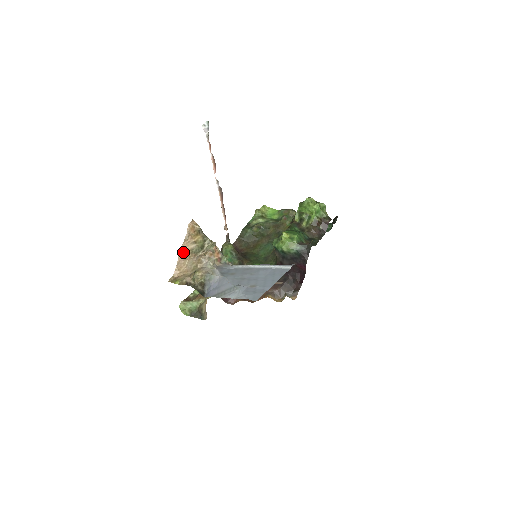
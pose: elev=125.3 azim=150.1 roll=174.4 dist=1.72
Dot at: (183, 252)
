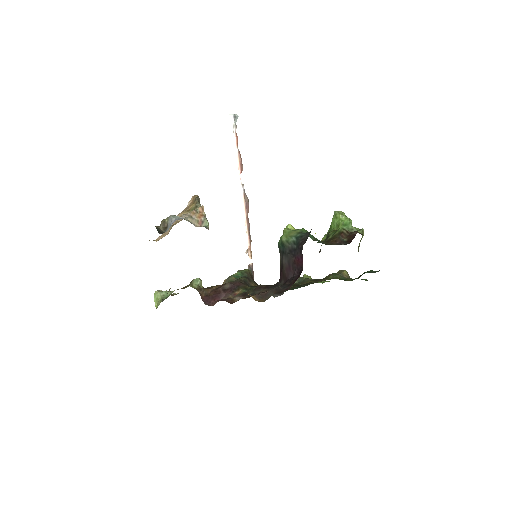
Dot at: occluded
